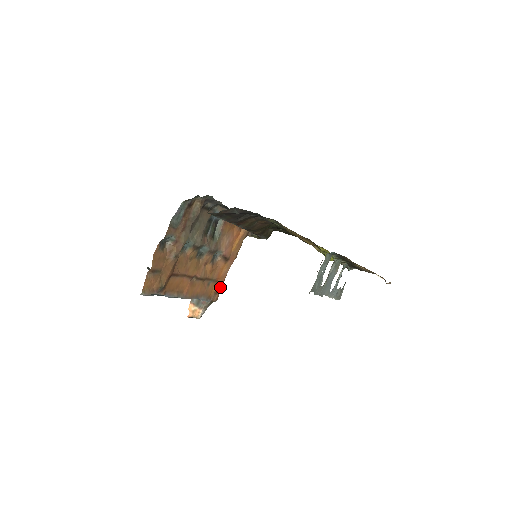
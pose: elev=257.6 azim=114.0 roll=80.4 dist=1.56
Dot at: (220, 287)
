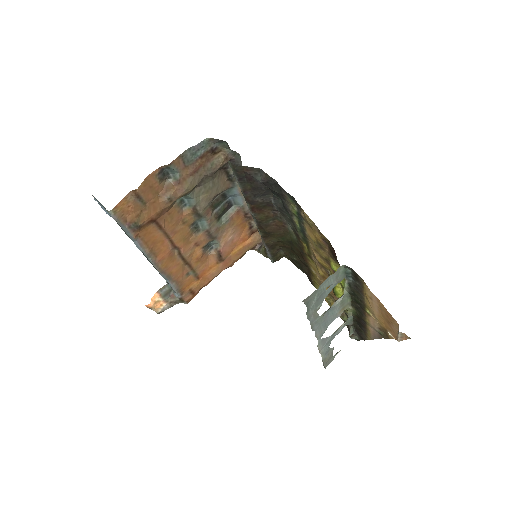
Dot at: (198, 289)
